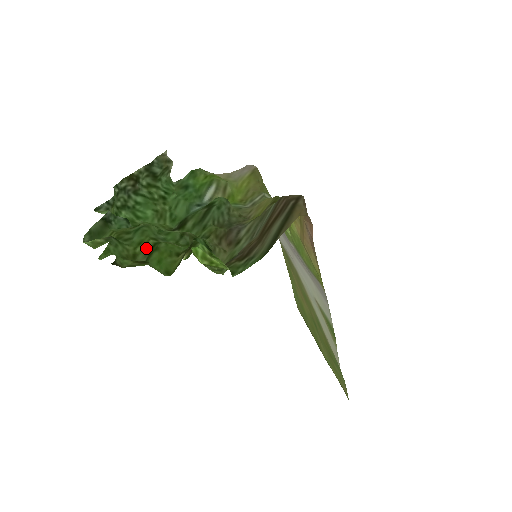
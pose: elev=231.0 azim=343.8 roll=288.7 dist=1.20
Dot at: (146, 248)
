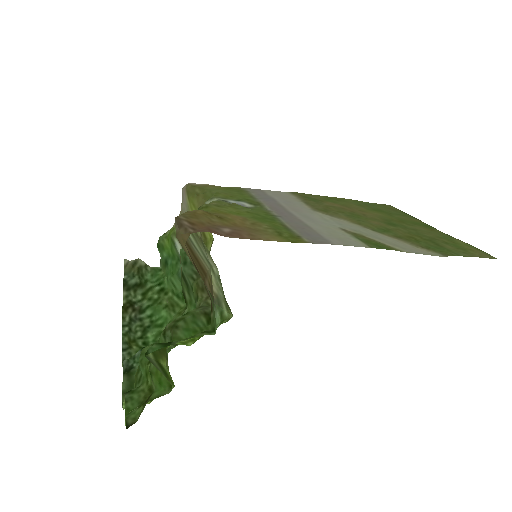
Dot at: (150, 376)
